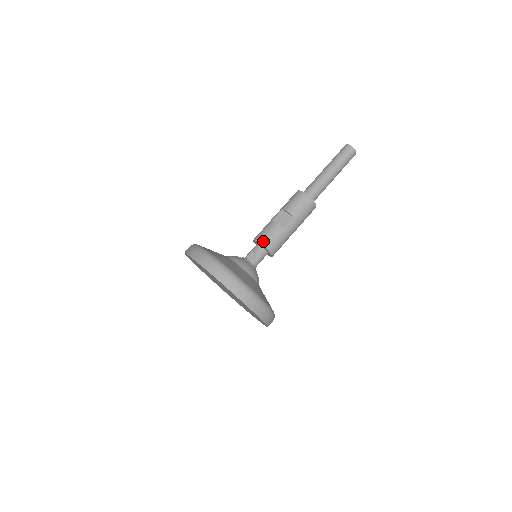
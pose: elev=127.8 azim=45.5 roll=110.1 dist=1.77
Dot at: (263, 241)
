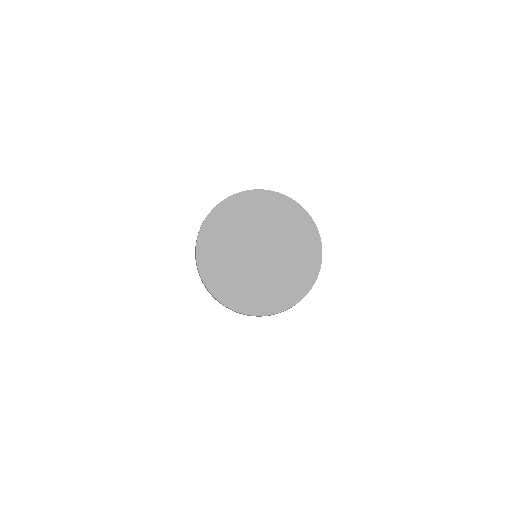
Dot at: occluded
